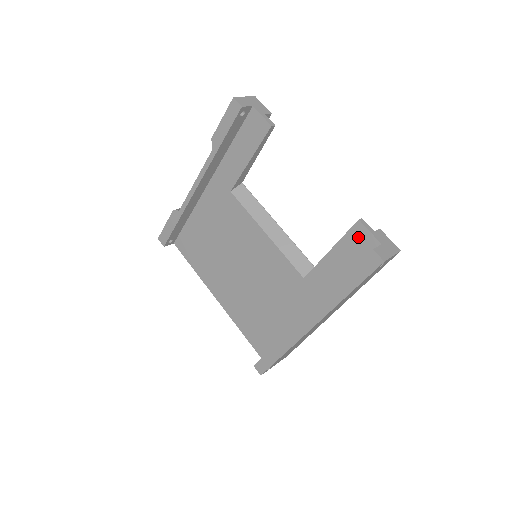
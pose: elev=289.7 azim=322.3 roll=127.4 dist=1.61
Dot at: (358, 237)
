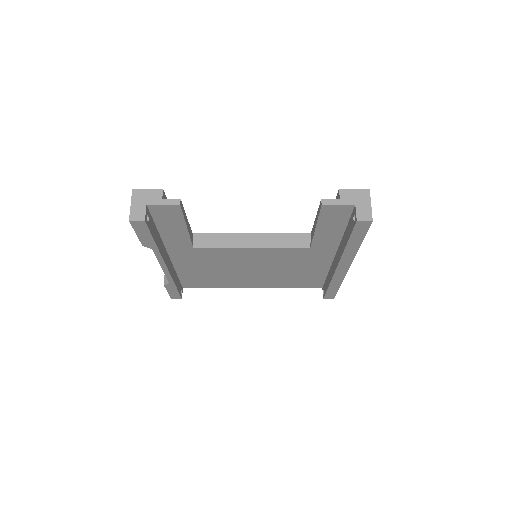
Dot at: (331, 212)
